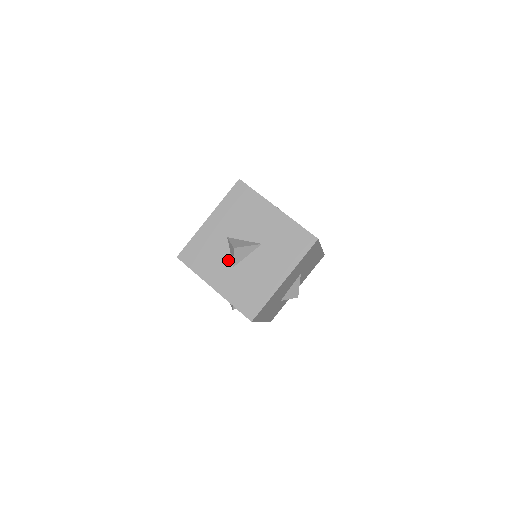
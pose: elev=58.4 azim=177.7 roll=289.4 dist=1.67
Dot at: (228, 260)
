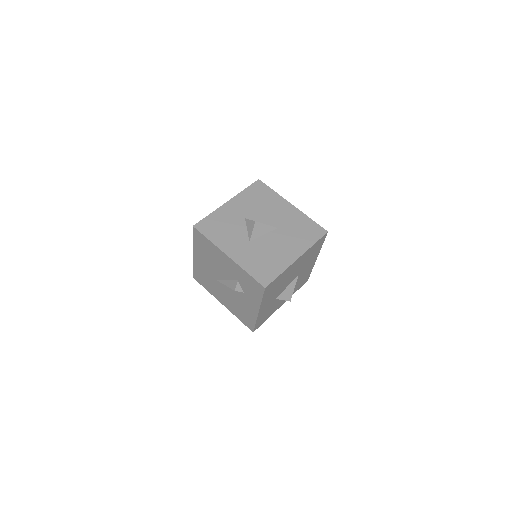
Dot at: (245, 235)
